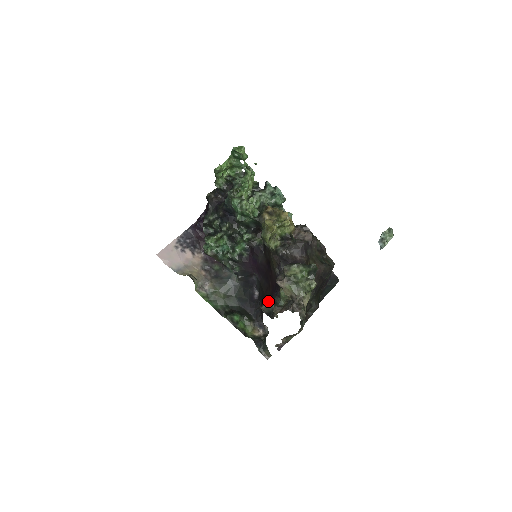
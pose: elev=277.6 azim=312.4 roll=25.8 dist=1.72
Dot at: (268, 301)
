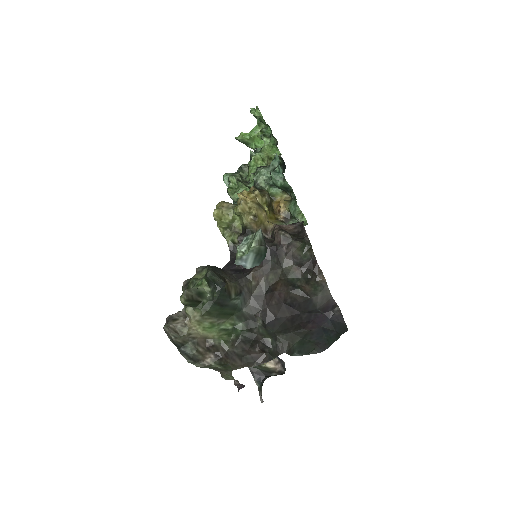
Dot at: occluded
